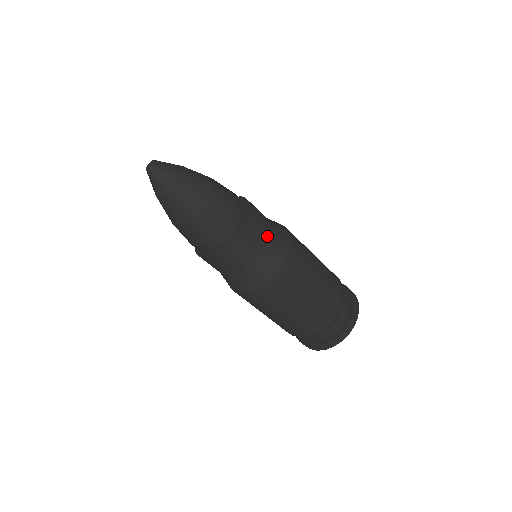
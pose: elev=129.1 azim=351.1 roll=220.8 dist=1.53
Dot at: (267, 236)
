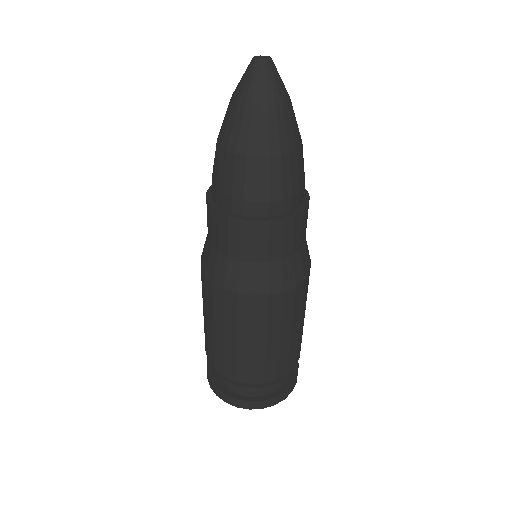
Dot at: (272, 258)
